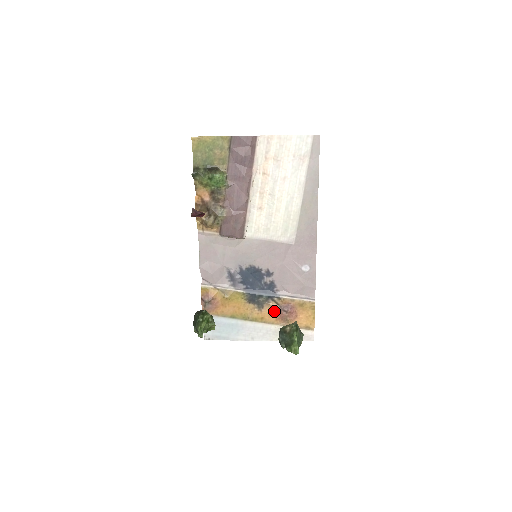
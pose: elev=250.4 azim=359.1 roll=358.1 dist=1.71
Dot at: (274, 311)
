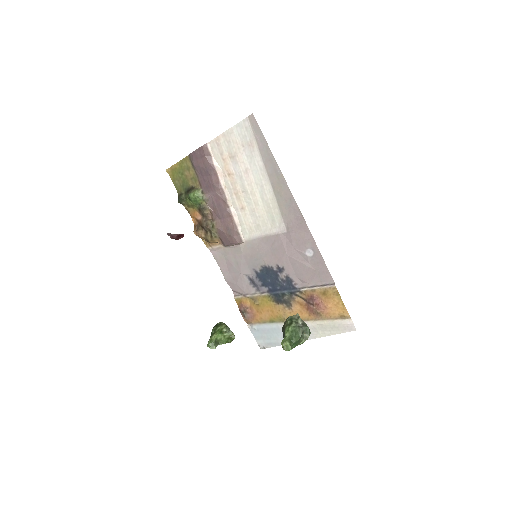
Dot at: (303, 306)
